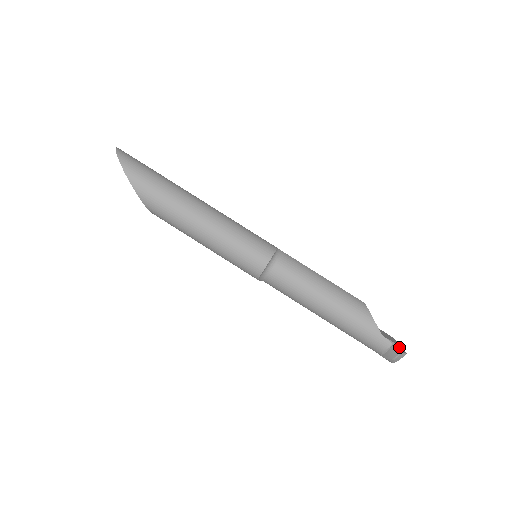
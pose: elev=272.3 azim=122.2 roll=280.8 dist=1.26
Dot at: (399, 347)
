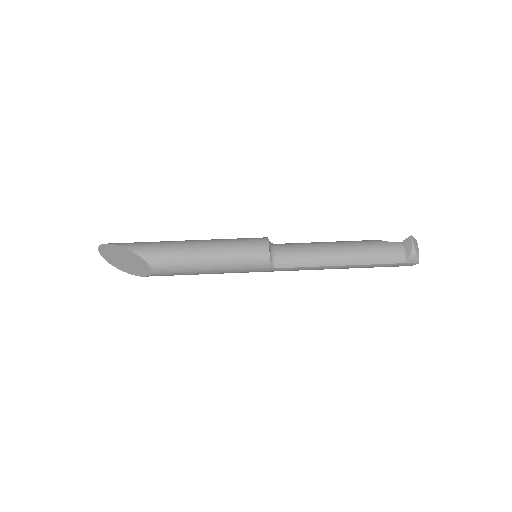
Dot at: occluded
